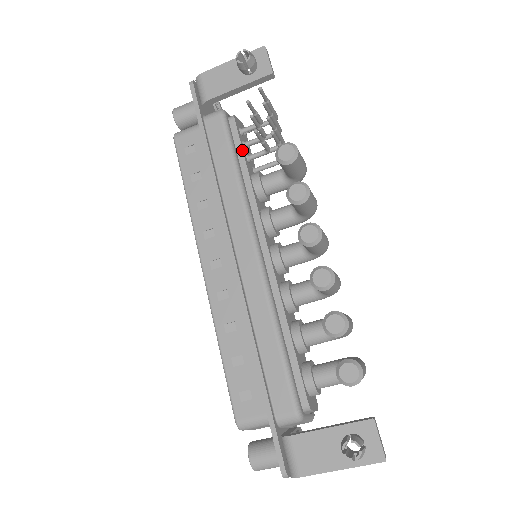
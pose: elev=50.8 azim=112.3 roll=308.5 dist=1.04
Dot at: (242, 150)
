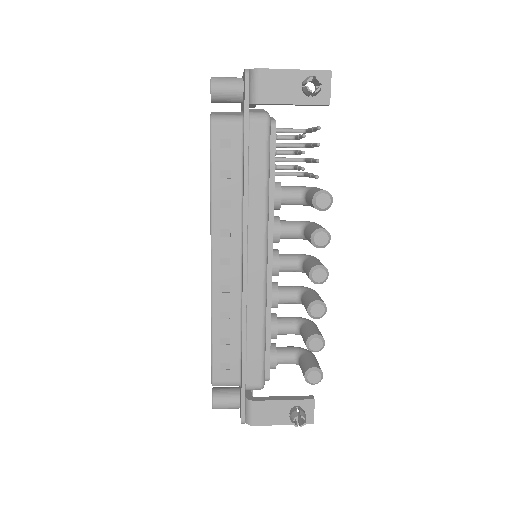
Dot at: occluded
